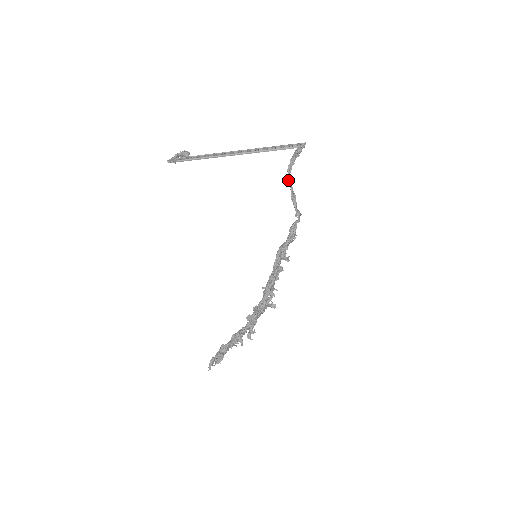
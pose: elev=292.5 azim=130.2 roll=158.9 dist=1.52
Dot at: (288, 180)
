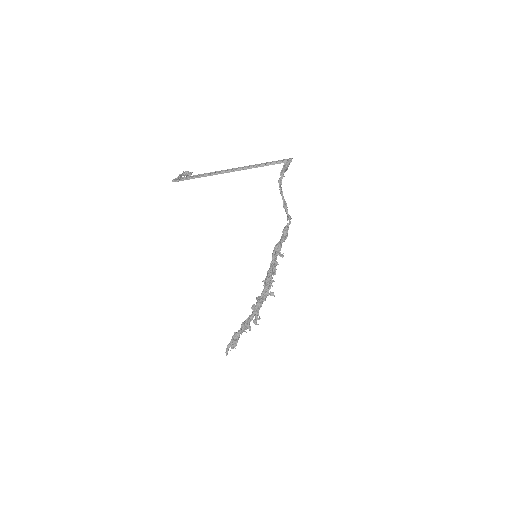
Dot at: (280, 191)
